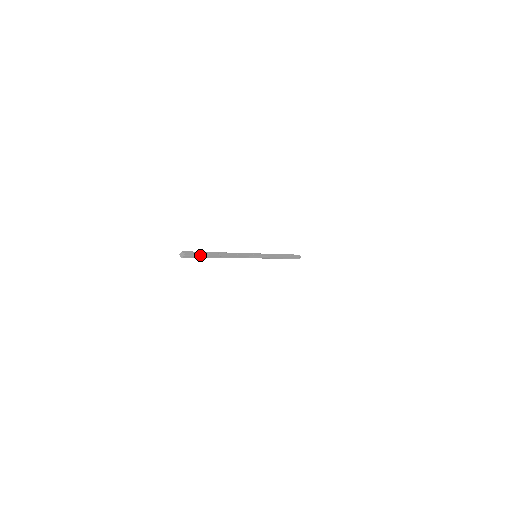
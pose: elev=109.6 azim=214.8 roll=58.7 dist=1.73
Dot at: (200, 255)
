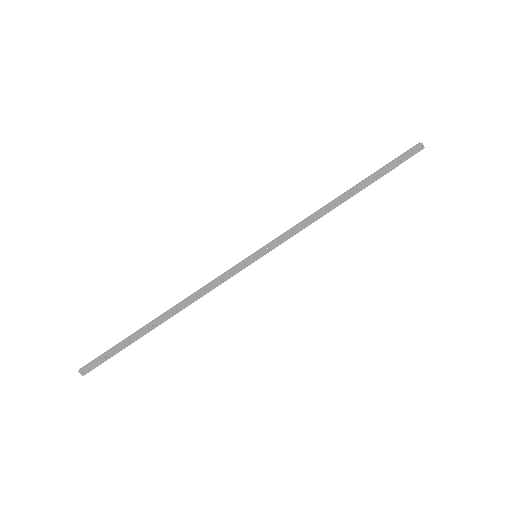
Dot at: (112, 356)
